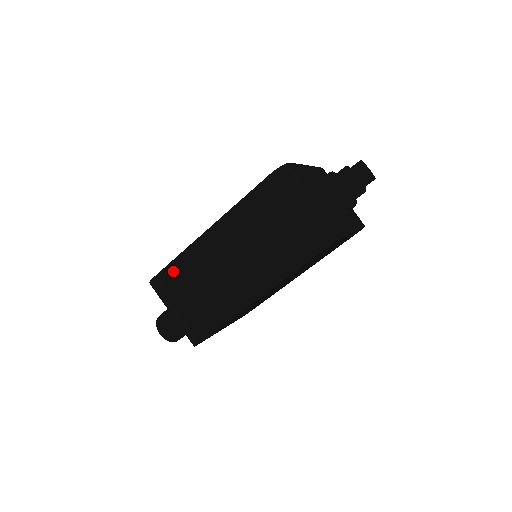
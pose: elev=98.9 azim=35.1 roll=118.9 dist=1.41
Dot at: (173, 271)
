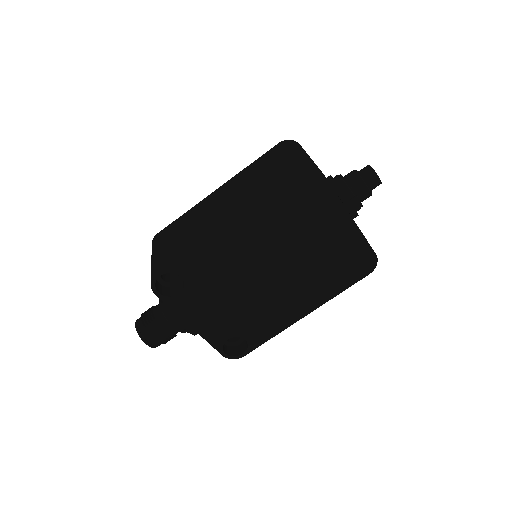
Dot at: (174, 225)
